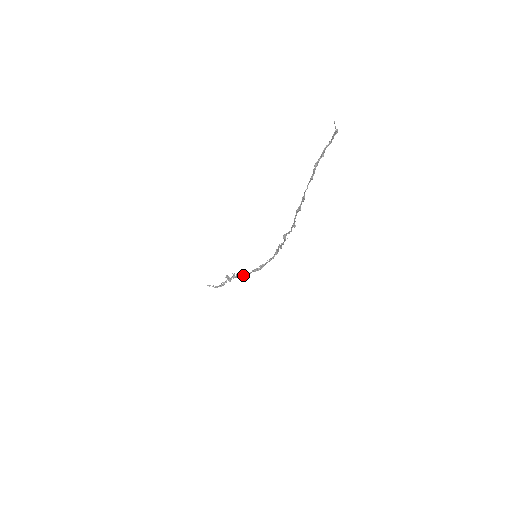
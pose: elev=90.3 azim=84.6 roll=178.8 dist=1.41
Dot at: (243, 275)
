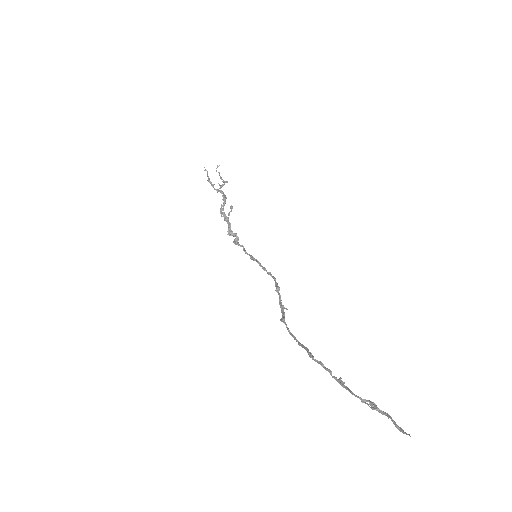
Dot at: (233, 235)
